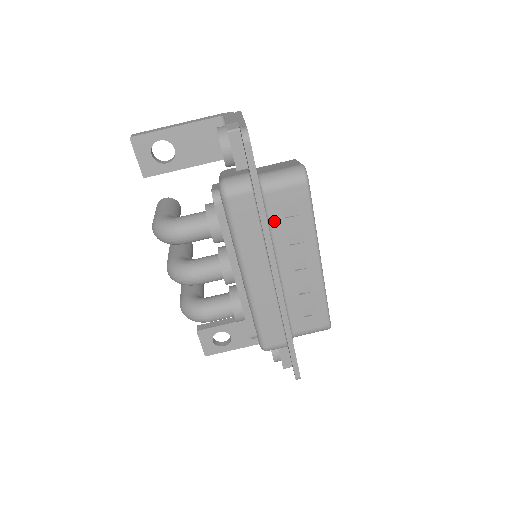
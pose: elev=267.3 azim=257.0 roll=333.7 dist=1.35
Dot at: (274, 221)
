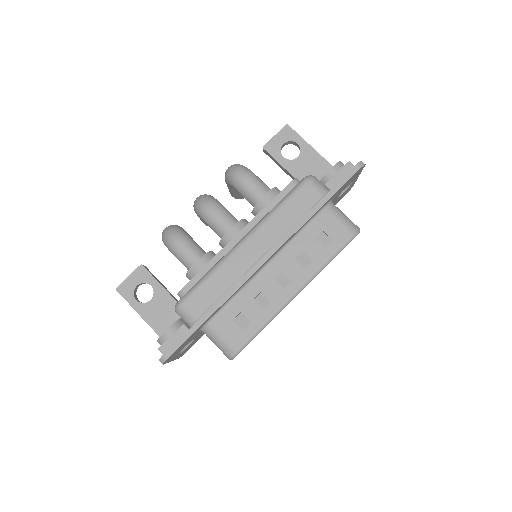
Dot at: (308, 231)
